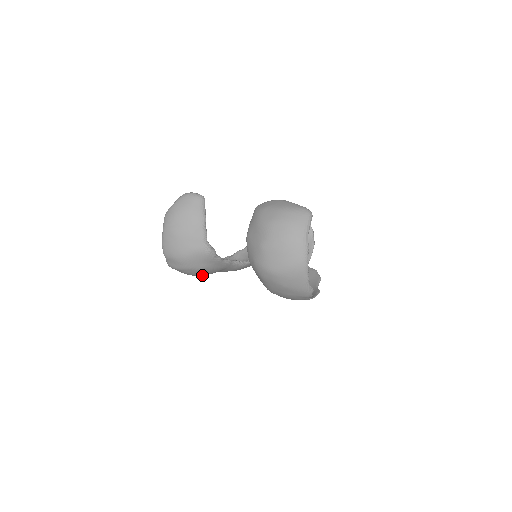
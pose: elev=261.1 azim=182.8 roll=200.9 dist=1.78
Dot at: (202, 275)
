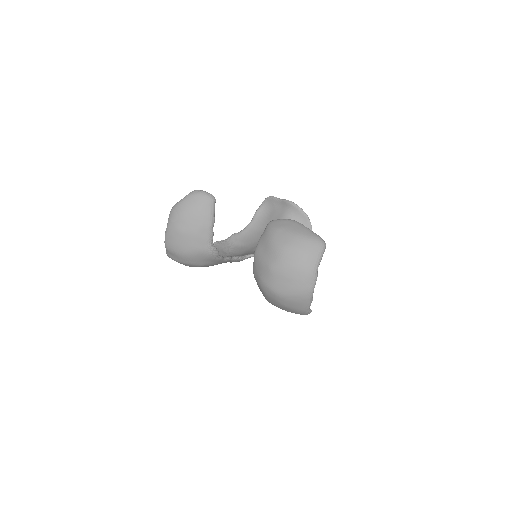
Dot at: occluded
